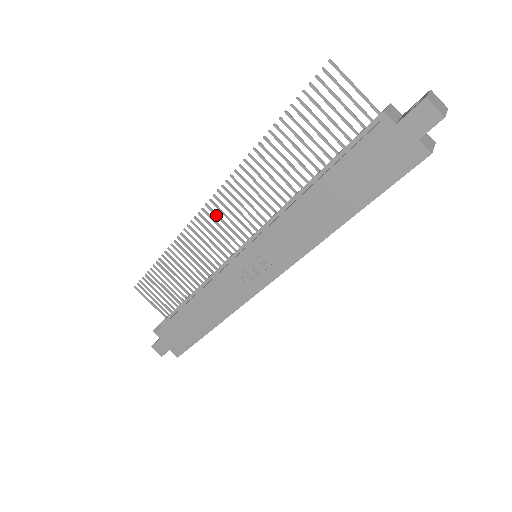
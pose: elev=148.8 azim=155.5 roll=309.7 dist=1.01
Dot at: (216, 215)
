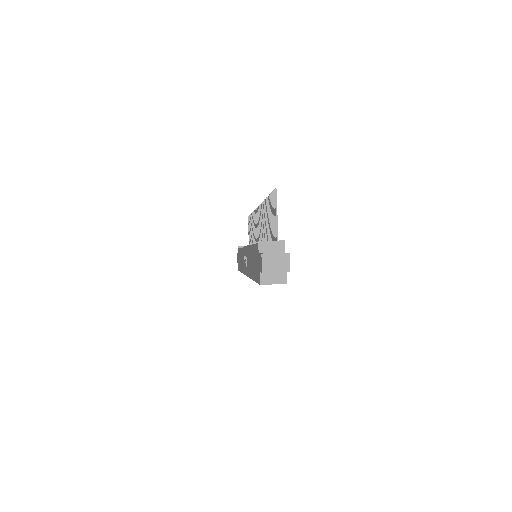
Dot at: (258, 217)
